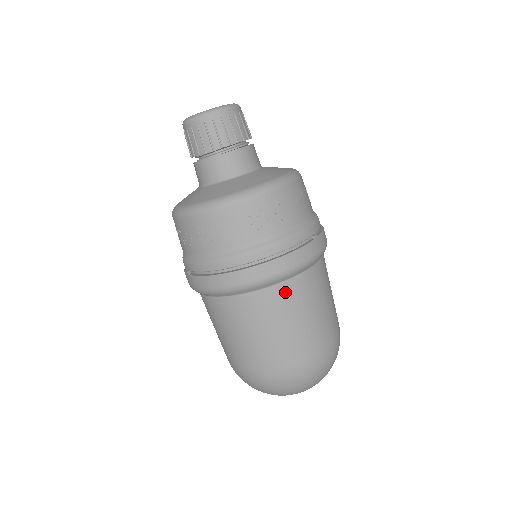
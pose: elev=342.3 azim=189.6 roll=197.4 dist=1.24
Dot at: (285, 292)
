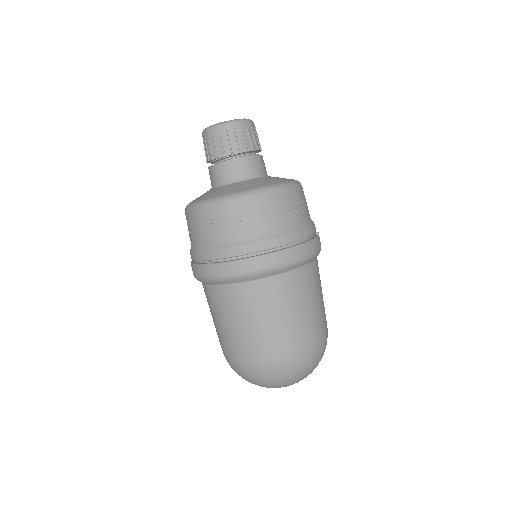
Dot at: (303, 276)
